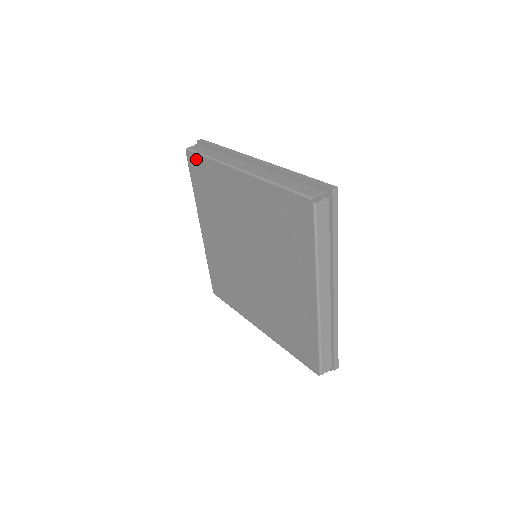
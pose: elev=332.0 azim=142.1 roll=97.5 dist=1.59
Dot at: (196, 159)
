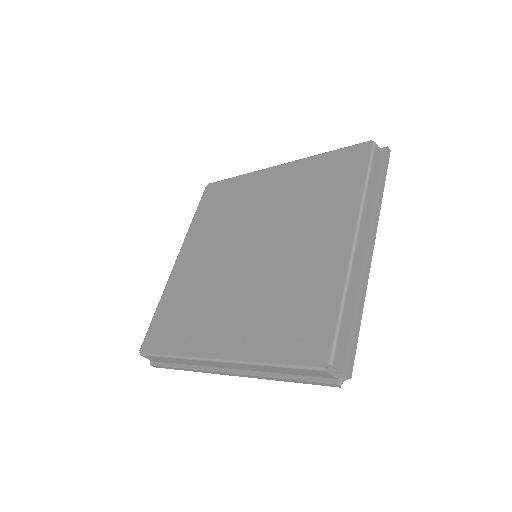
Dot at: (218, 185)
